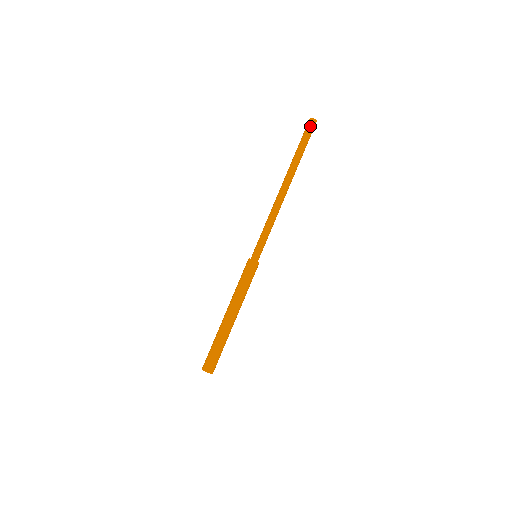
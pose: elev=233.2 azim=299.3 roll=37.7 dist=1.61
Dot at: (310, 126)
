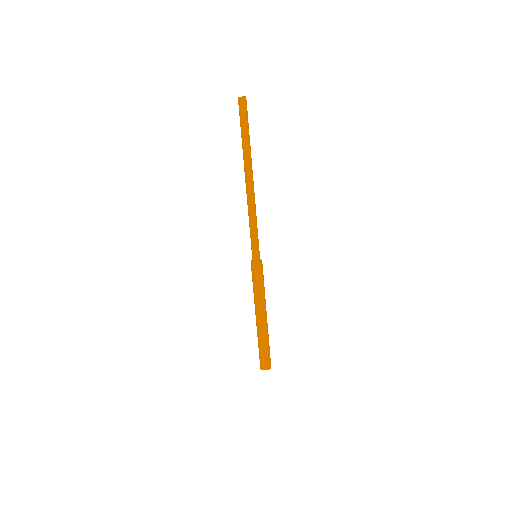
Dot at: (240, 107)
